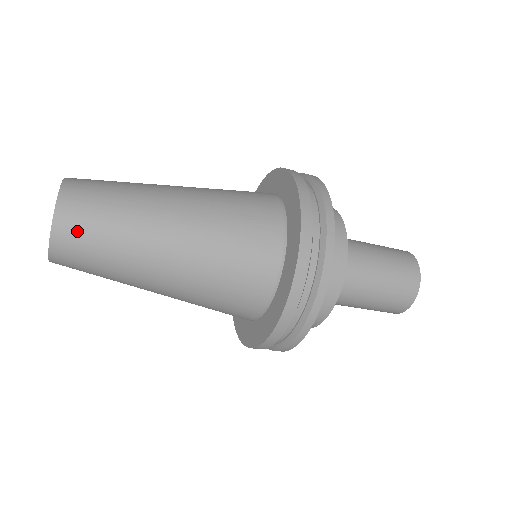
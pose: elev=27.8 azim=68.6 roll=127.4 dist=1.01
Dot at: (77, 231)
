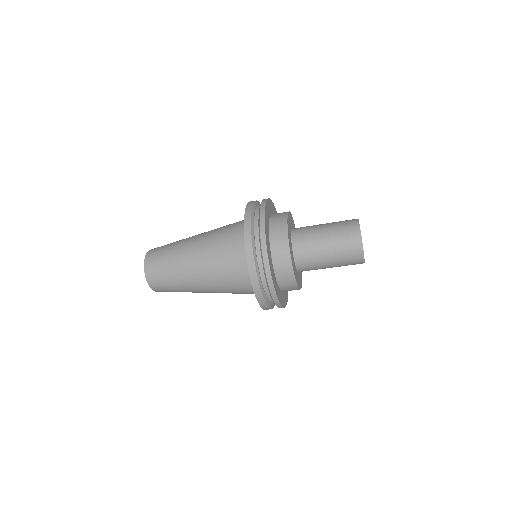
Dot at: (154, 255)
